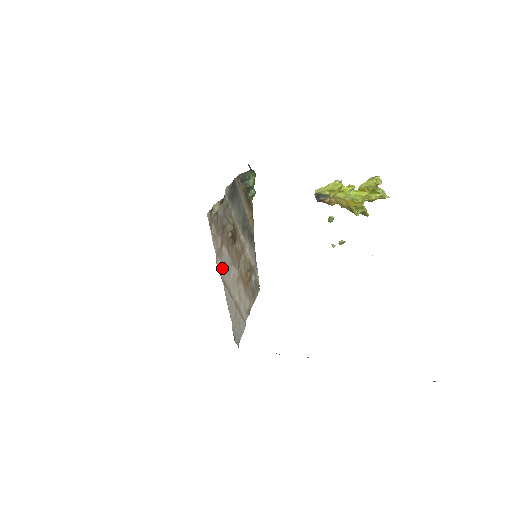
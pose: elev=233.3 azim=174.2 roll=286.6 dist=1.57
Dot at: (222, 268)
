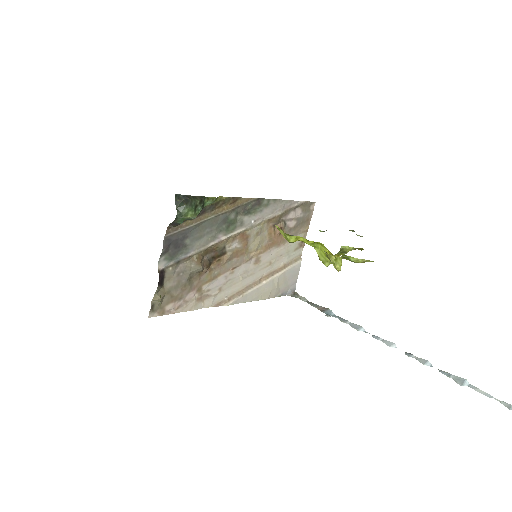
Dot at: (217, 296)
